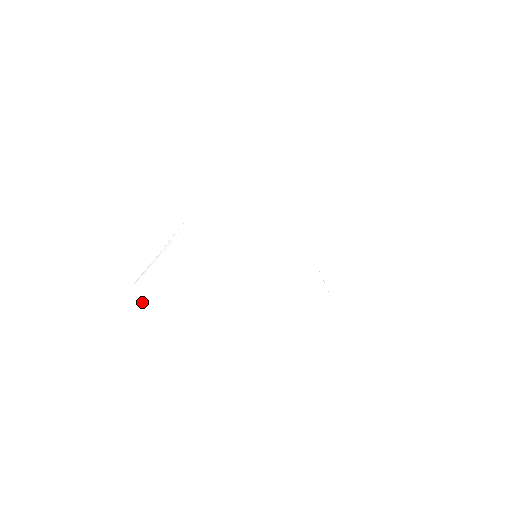
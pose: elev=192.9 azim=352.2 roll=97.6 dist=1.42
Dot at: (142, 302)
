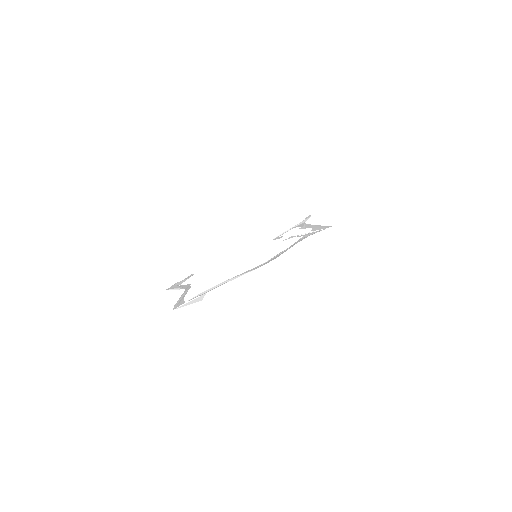
Dot at: (189, 304)
